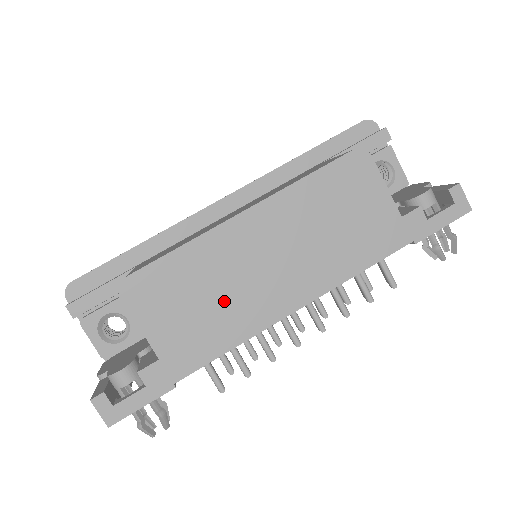
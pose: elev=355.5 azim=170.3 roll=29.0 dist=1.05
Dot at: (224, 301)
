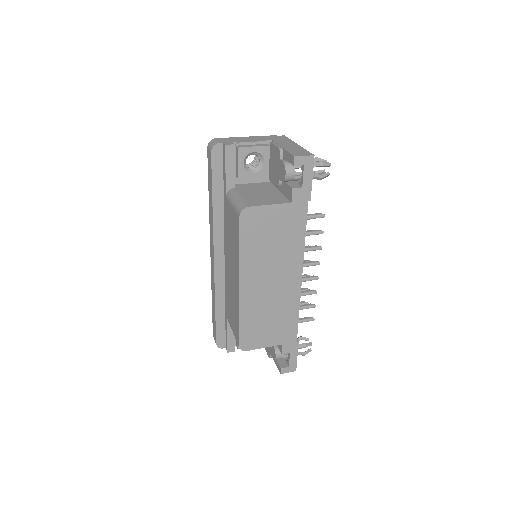
Dot at: (276, 310)
